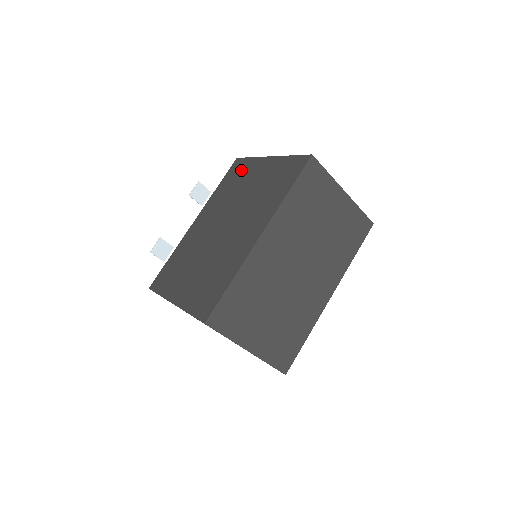
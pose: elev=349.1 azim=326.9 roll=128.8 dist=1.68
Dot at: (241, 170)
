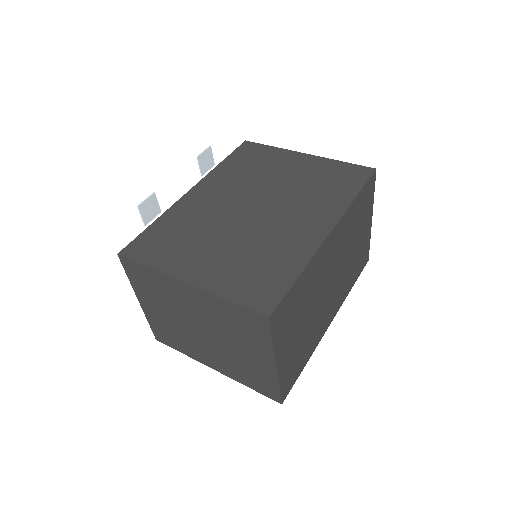
Dot at: (260, 155)
